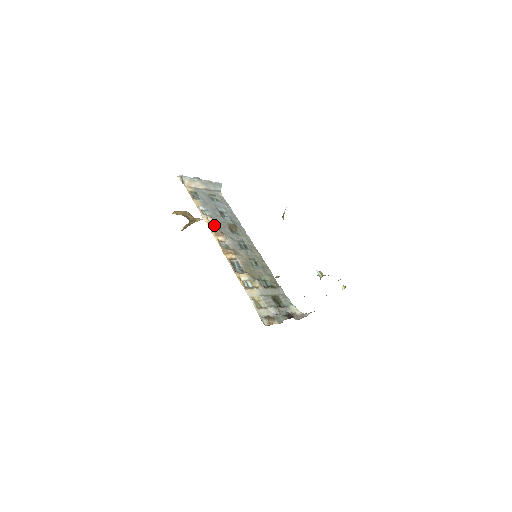
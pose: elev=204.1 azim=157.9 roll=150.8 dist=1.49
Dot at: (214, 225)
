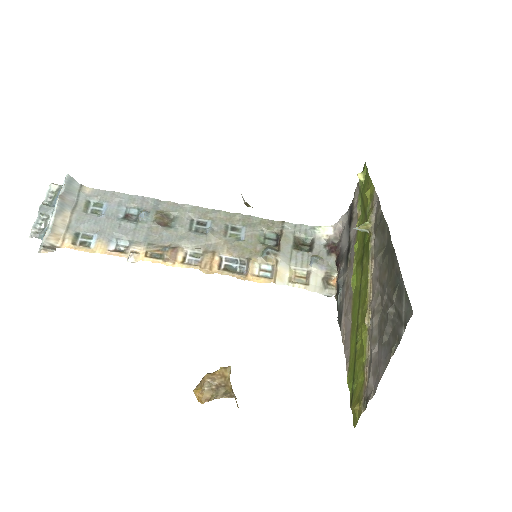
Dot at: (152, 251)
